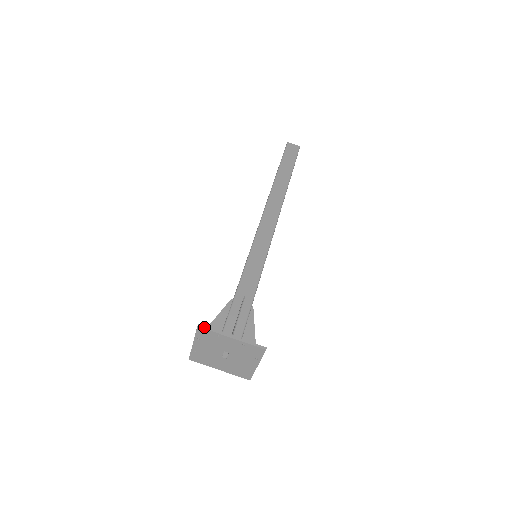
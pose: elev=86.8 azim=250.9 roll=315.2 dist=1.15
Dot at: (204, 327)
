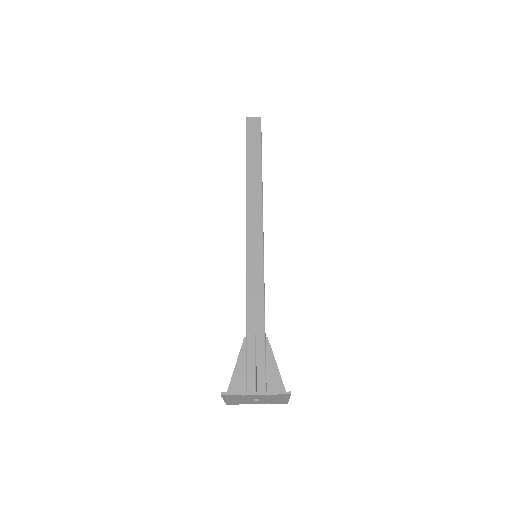
Dot at: (227, 394)
